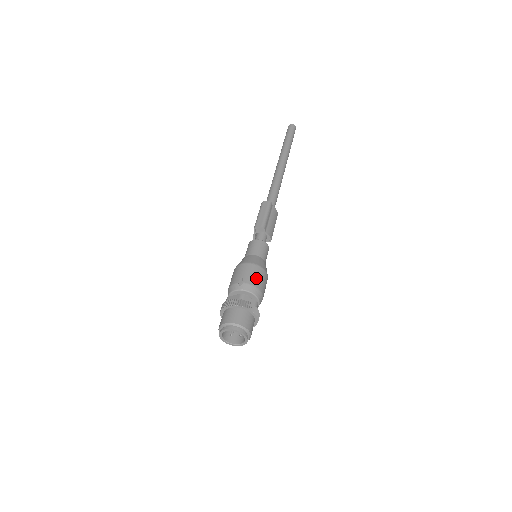
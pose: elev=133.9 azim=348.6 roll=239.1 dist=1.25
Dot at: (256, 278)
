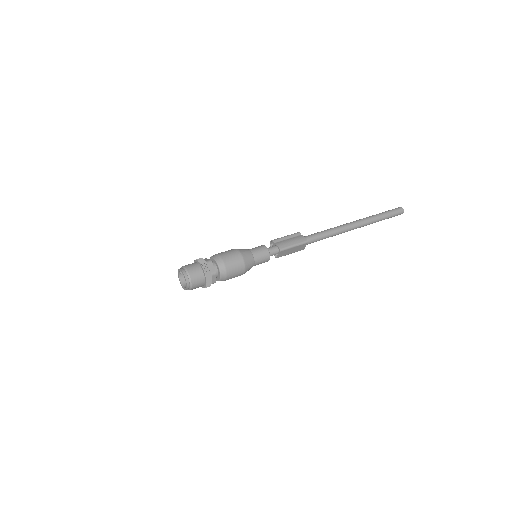
Dot at: (224, 252)
